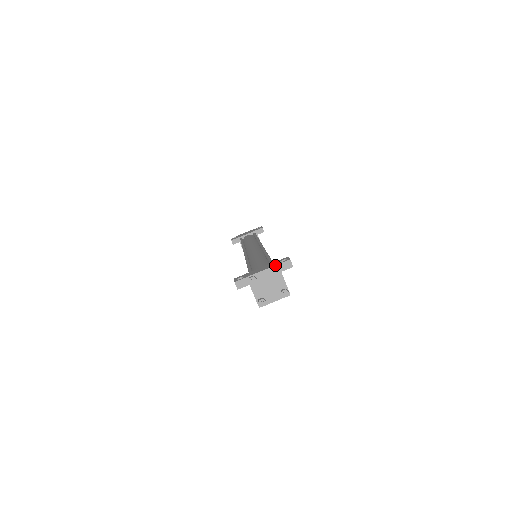
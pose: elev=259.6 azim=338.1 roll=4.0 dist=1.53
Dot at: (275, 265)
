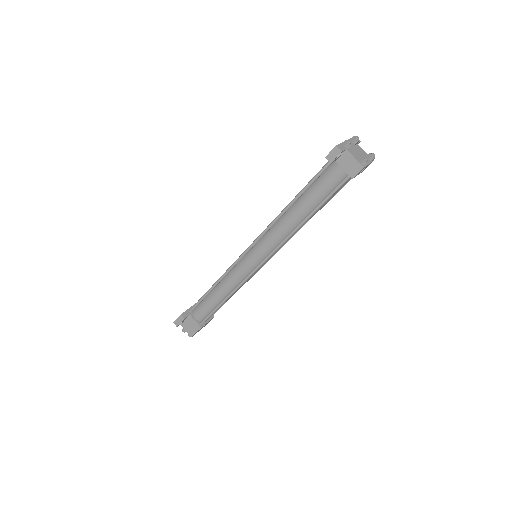
Dot at: (351, 138)
